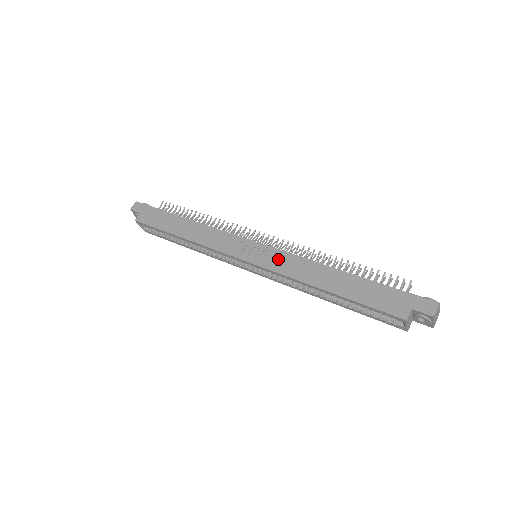
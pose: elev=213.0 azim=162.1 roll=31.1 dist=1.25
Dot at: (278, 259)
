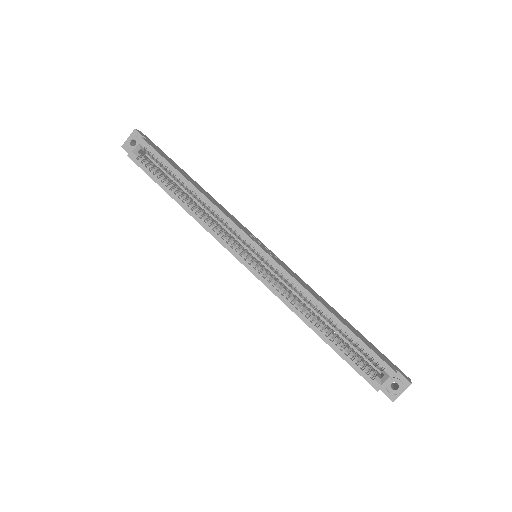
Dot at: (288, 268)
